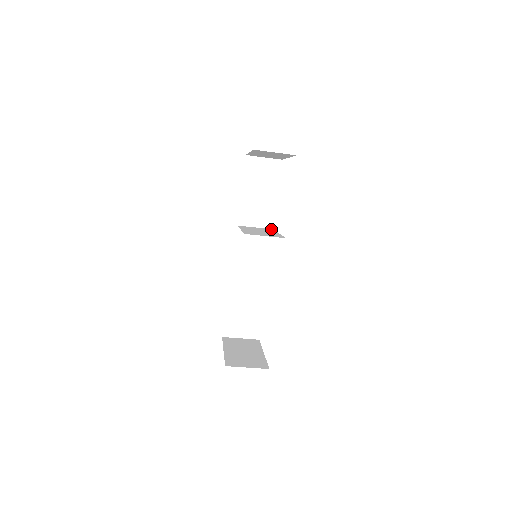
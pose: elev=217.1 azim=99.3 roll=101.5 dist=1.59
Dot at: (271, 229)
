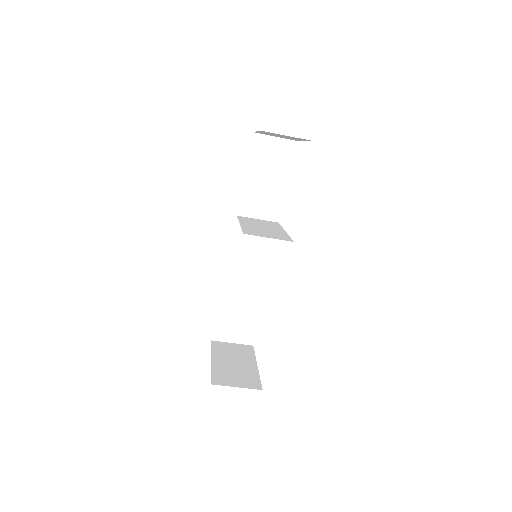
Dot at: (276, 222)
